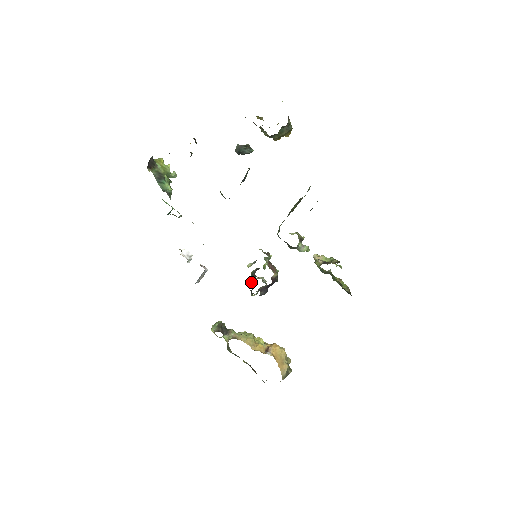
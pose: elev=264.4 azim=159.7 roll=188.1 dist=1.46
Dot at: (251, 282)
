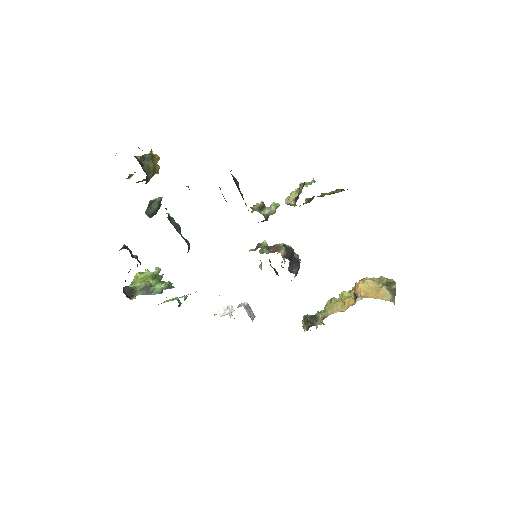
Dot at: occluded
